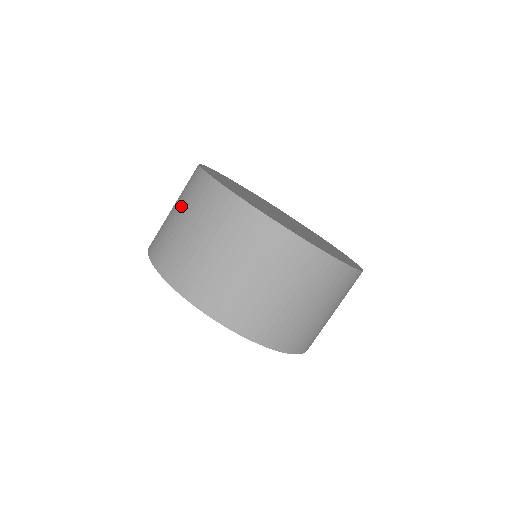
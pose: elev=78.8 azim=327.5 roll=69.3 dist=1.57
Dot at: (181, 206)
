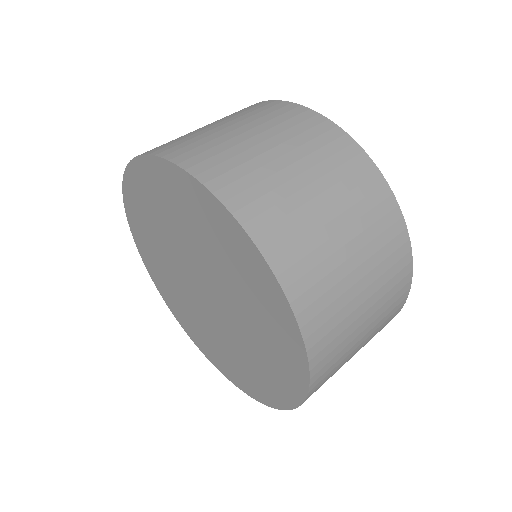
Dot at: (235, 120)
